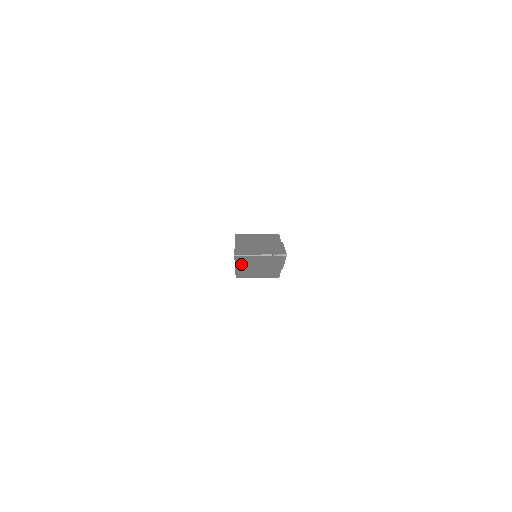
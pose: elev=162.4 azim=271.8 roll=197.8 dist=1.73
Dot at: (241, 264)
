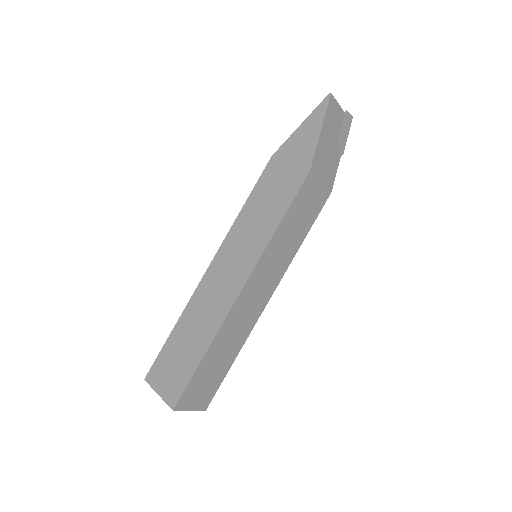
Dot at: (327, 122)
